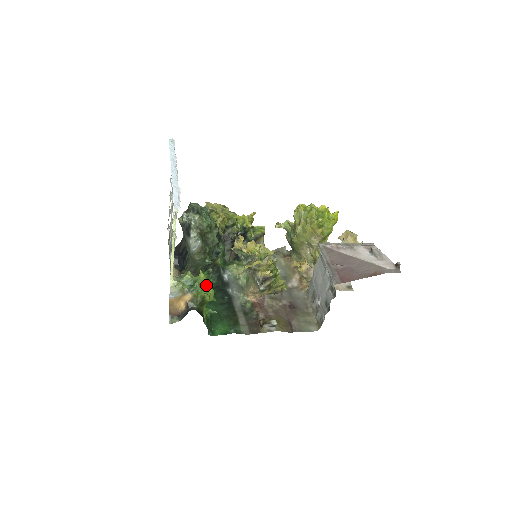
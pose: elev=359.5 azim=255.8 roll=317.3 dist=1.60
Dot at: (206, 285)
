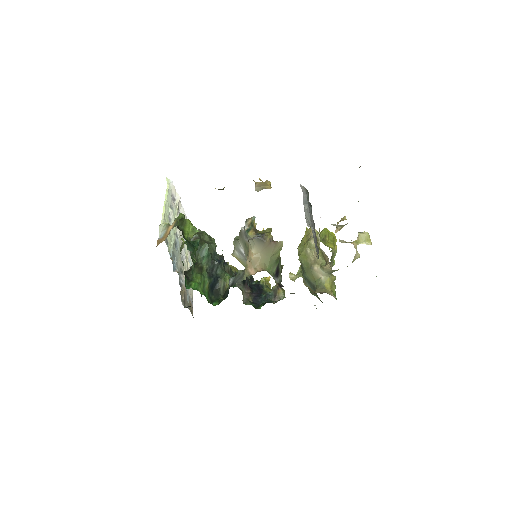
Dot at: occluded
